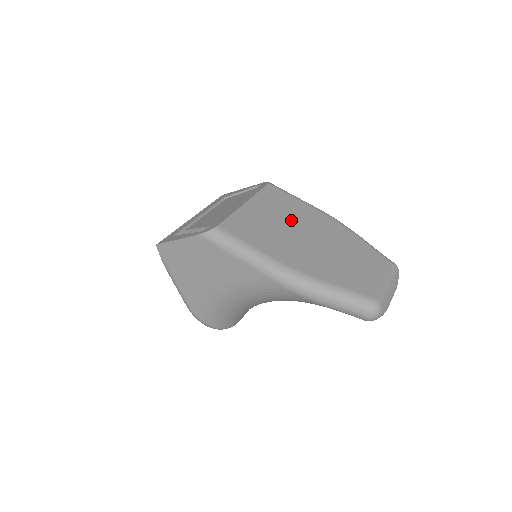
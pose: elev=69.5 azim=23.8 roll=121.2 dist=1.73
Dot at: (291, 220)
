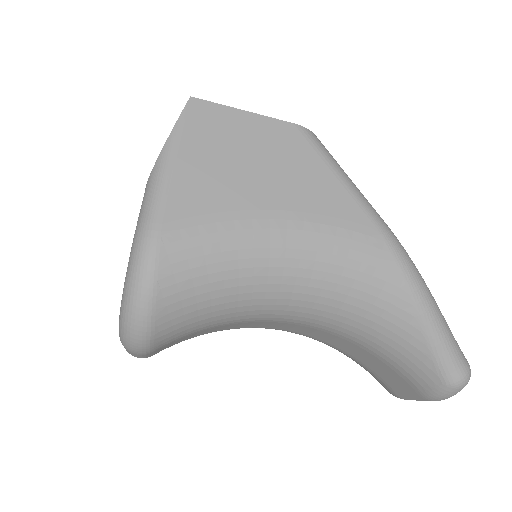
Dot at: occluded
